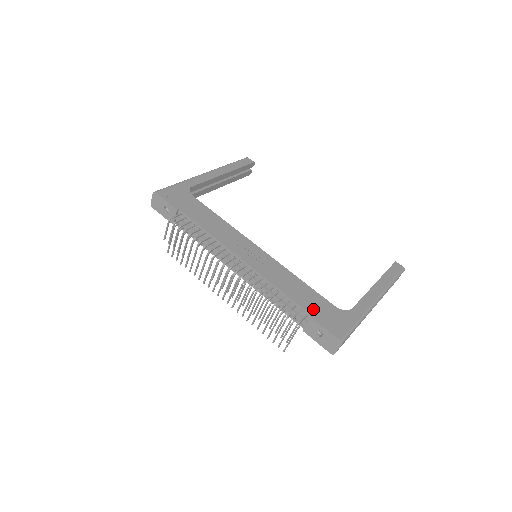
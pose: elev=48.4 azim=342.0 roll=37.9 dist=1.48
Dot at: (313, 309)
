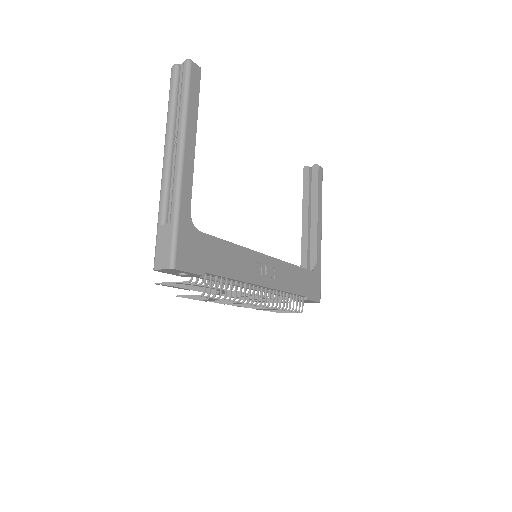
Dot at: (306, 290)
